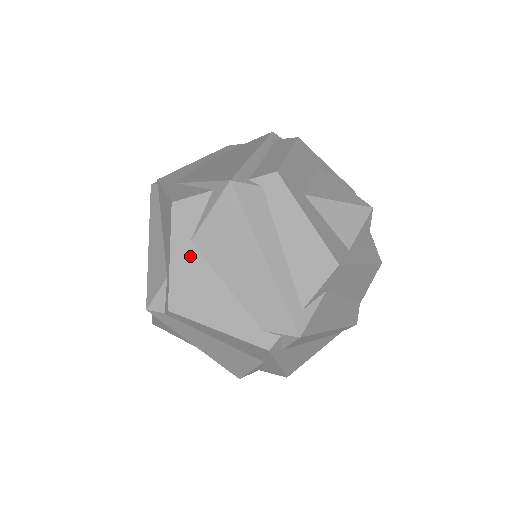
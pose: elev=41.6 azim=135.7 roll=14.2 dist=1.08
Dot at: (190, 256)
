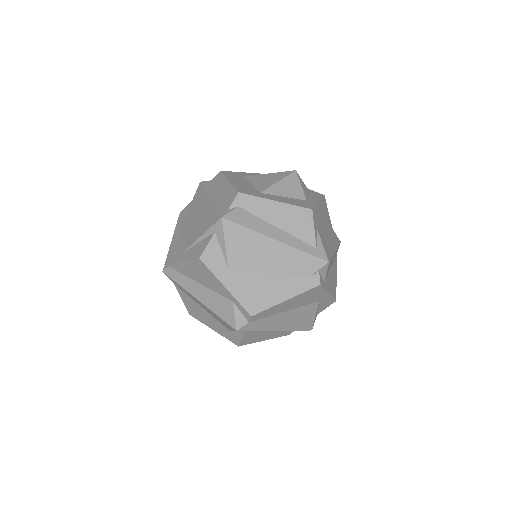
Dot at: (235, 277)
